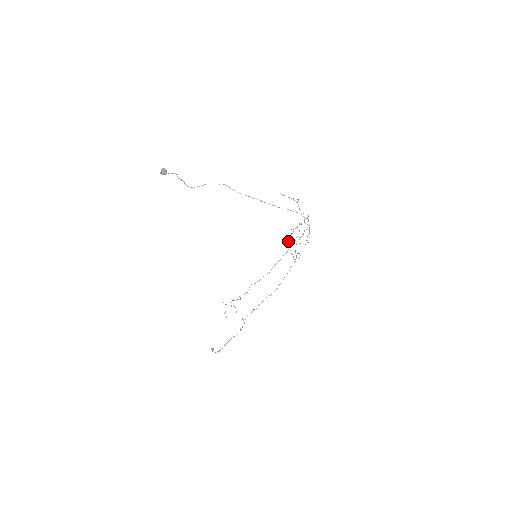
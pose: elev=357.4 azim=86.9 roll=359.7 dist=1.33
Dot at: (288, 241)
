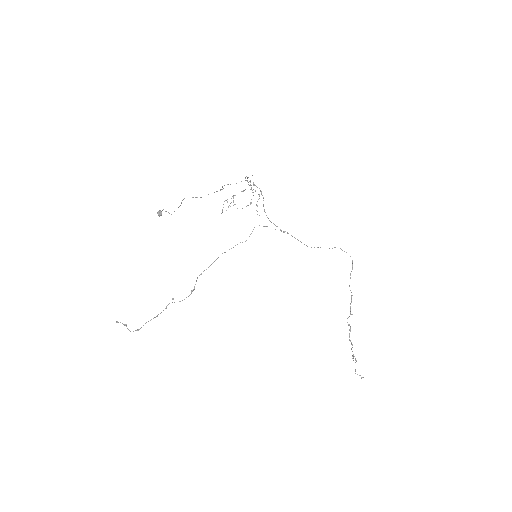
Dot at: (222, 211)
